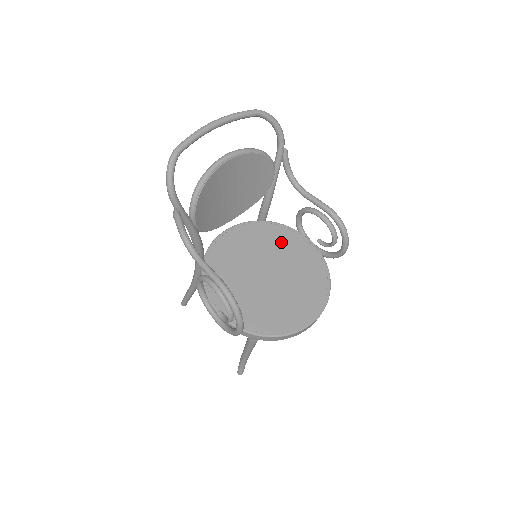
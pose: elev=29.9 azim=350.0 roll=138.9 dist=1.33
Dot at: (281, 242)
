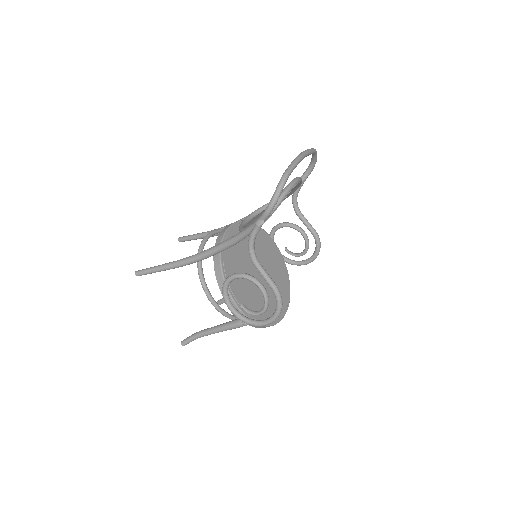
Dot at: (263, 244)
